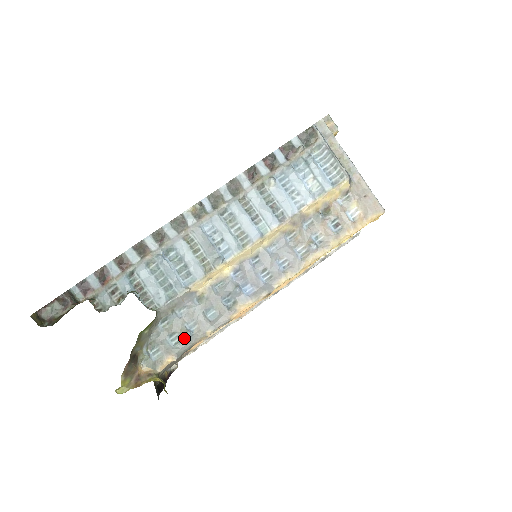
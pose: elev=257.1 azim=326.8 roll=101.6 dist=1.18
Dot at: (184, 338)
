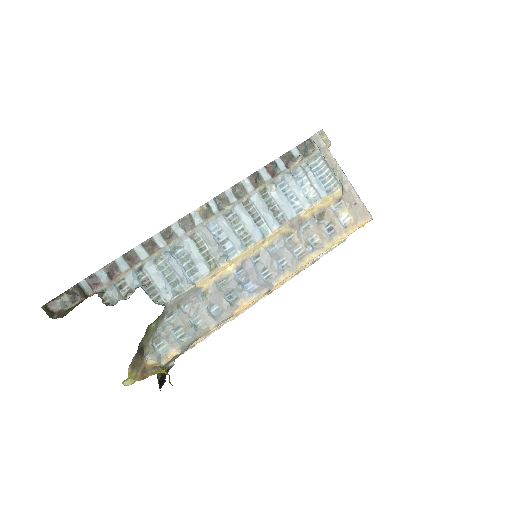
Dot at: (189, 332)
